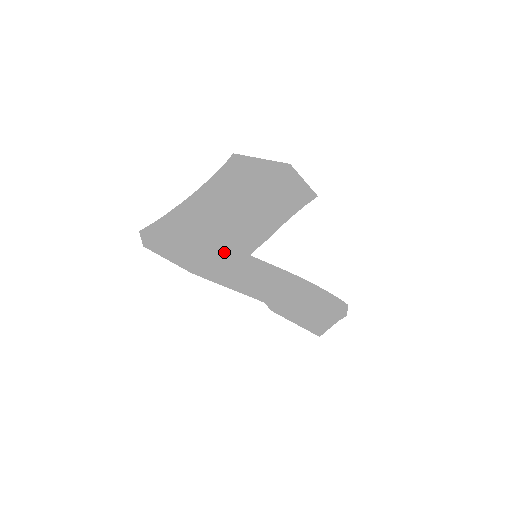
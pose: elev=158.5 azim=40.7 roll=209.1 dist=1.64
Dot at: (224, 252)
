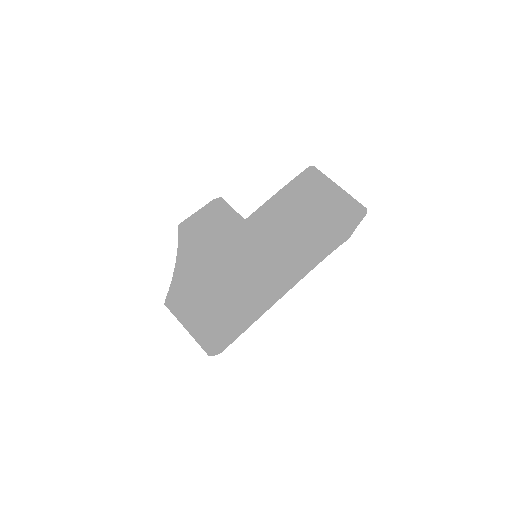
Dot at: (229, 338)
